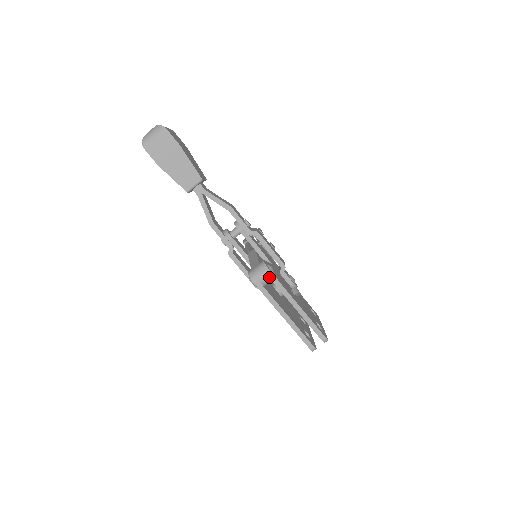
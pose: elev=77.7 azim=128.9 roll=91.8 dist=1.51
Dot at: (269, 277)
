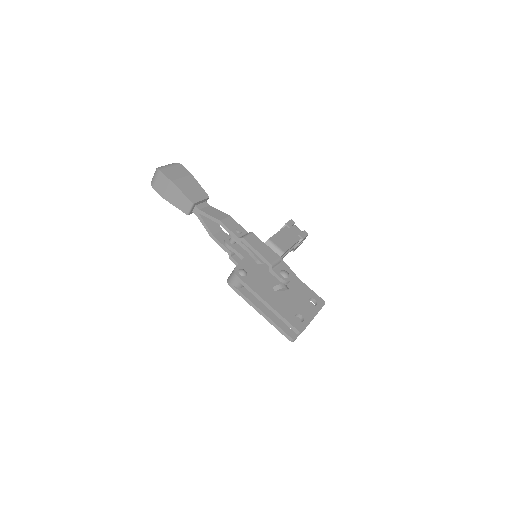
Dot at: (238, 281)
